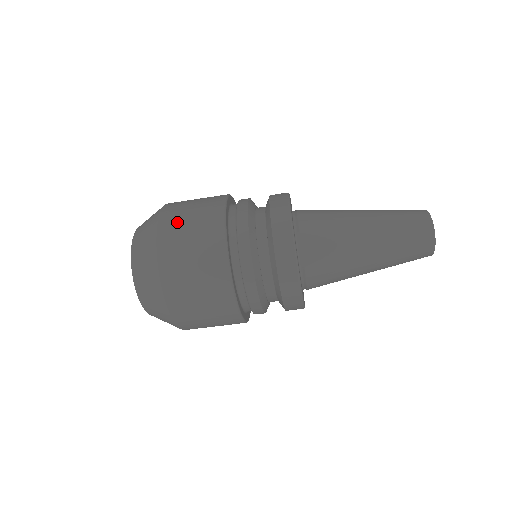
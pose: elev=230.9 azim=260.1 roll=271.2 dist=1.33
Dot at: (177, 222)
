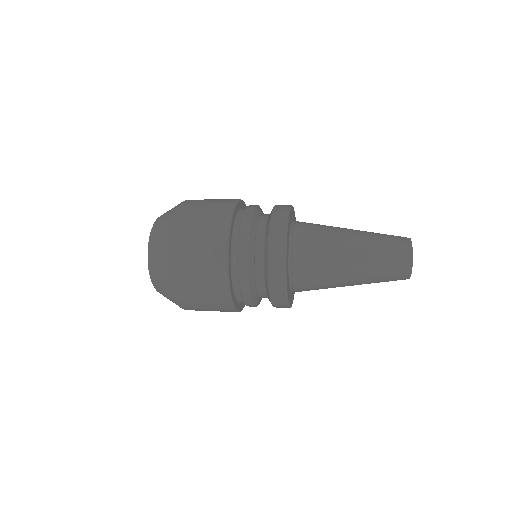
Dot at: (188, 286)
